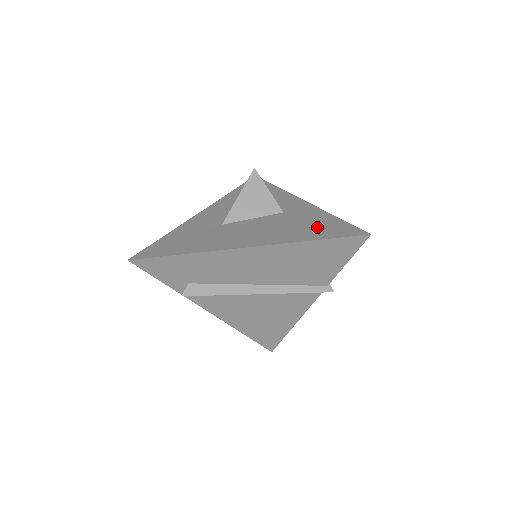
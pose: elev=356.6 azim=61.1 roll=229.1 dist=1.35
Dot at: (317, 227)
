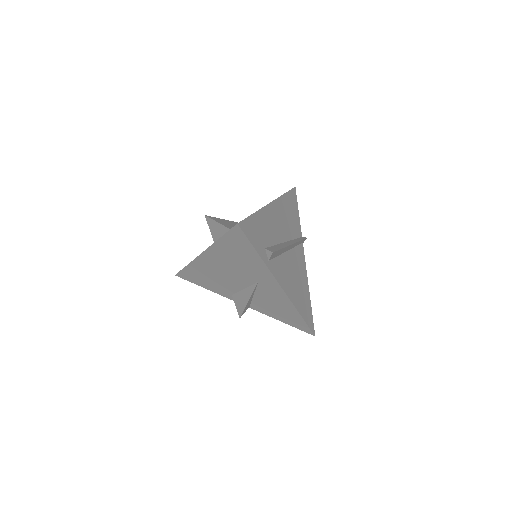
Dot at: occluded
